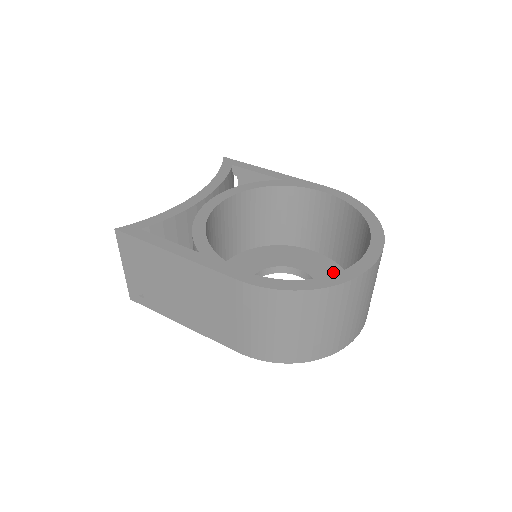
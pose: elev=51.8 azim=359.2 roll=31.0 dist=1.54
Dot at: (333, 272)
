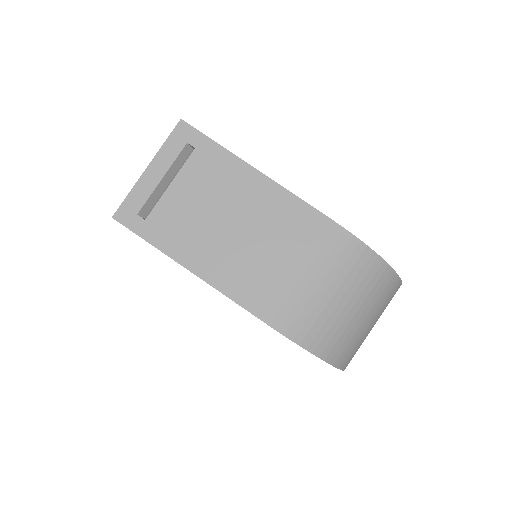
Dot at: occluded
